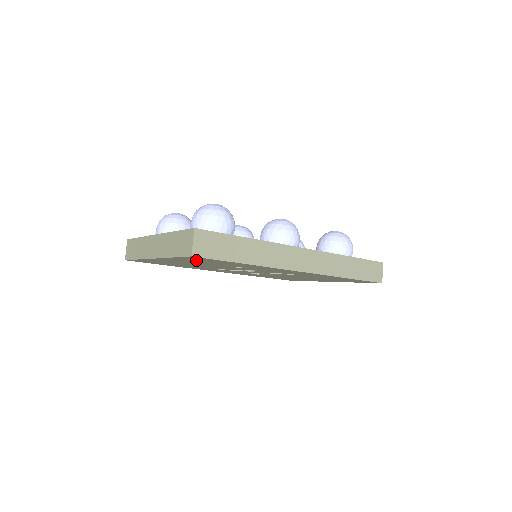
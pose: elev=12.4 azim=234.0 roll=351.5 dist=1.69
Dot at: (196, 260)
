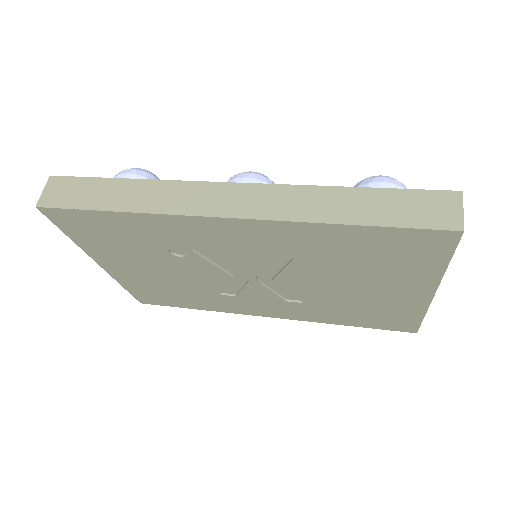
Dot at: (94, 236)
